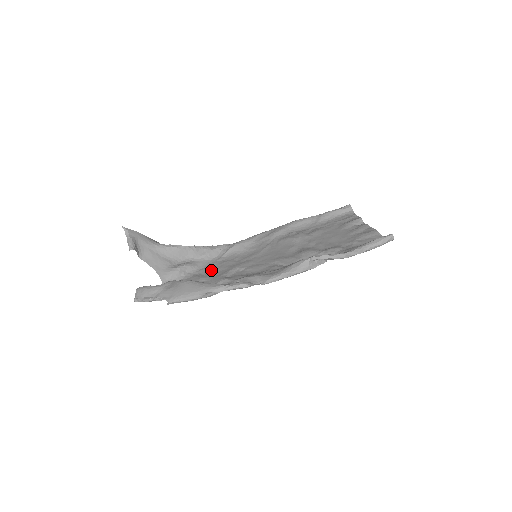
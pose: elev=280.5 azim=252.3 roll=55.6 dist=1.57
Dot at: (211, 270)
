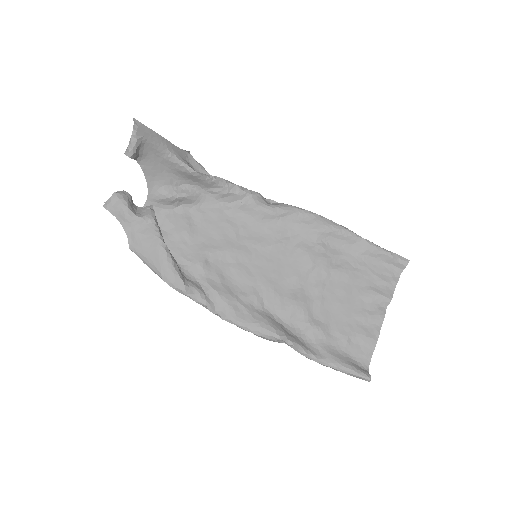
Dot at: (206, 224)
